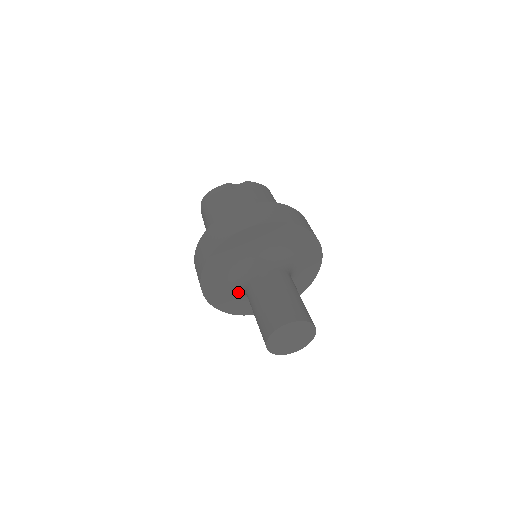
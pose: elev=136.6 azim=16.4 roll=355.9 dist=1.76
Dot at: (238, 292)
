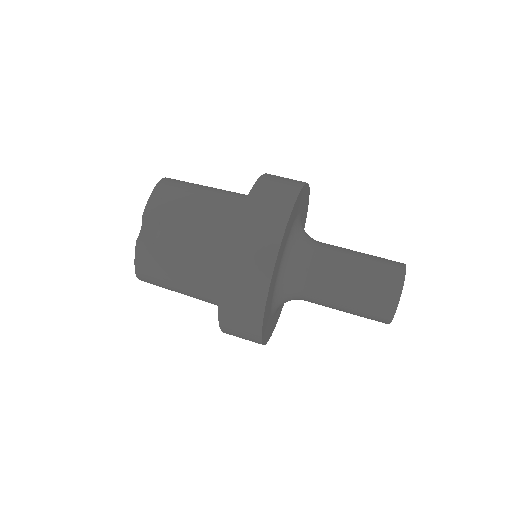
Dot at: occluded
